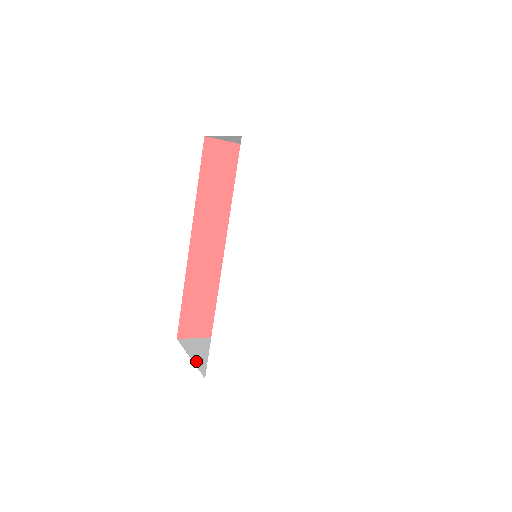
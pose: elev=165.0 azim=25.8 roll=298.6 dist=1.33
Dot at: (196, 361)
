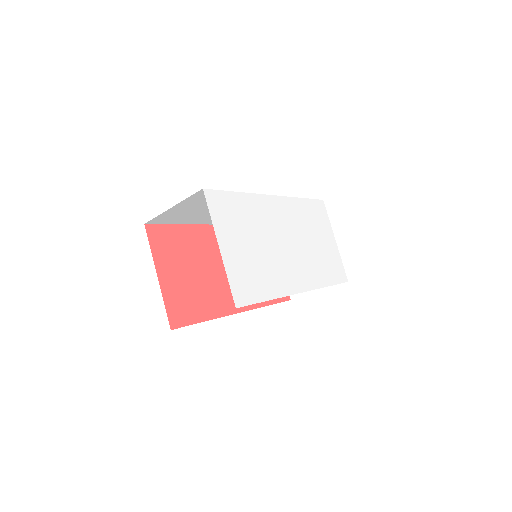
Dot at: occluded
